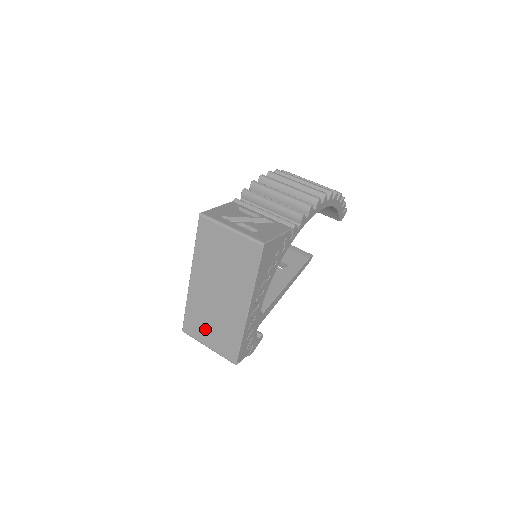
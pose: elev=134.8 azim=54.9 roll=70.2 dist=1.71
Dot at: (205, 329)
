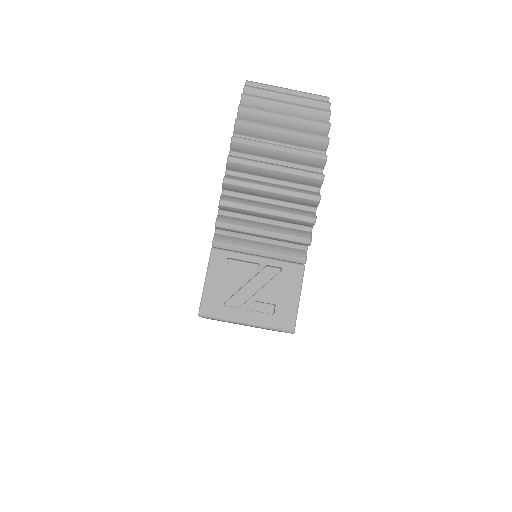
Dot at: occluded
